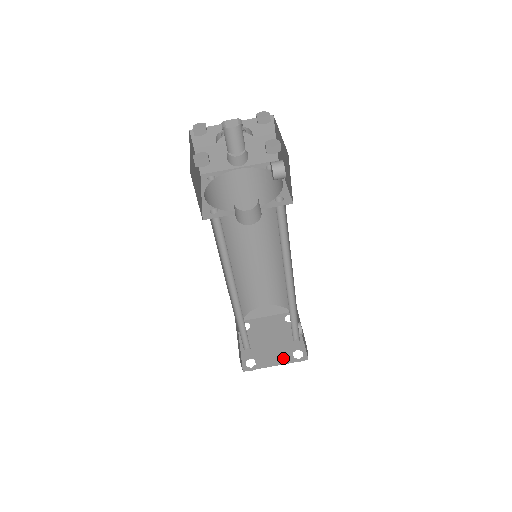
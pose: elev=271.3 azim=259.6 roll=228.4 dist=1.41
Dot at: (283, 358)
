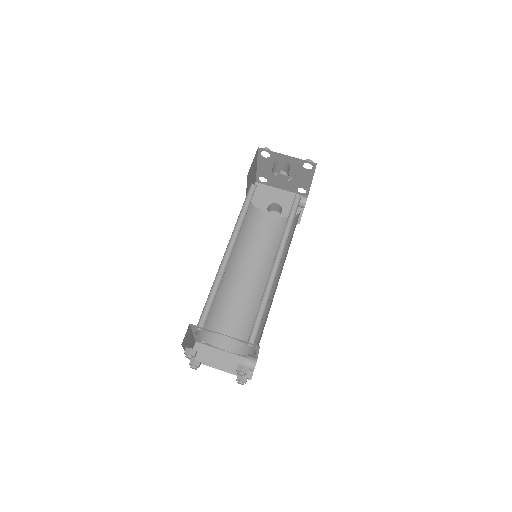
Dot at: occluded
